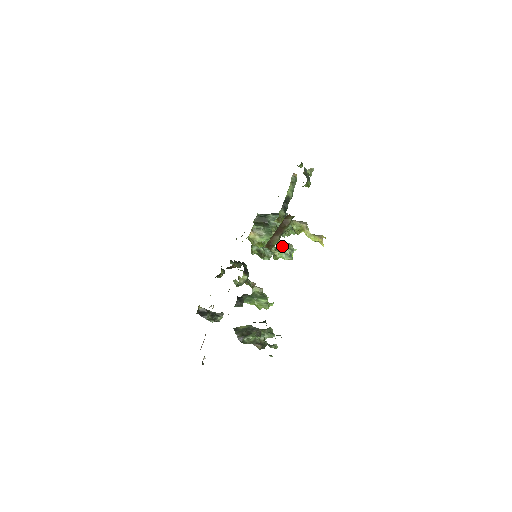
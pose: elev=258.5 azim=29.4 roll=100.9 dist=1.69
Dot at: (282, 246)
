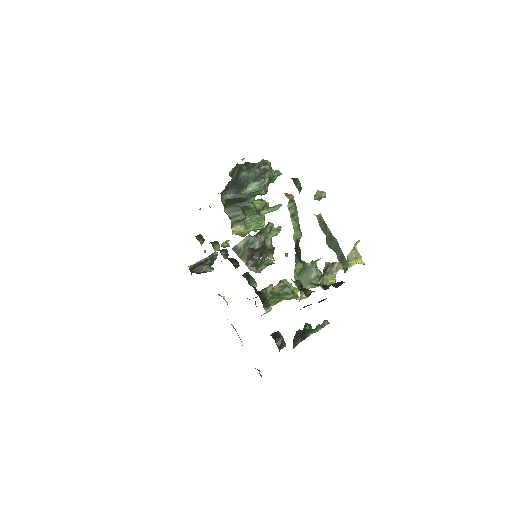
Dot at: (306, 279)
